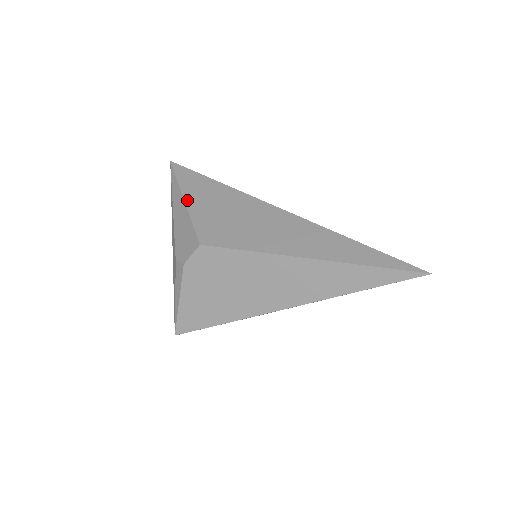
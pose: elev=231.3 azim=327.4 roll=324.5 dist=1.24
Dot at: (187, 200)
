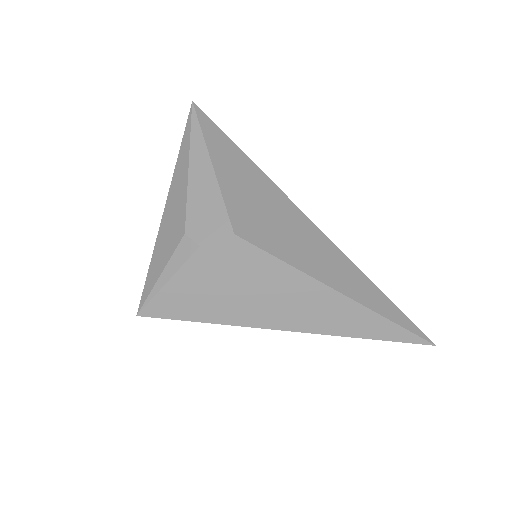
Dot at: (216, 166)
